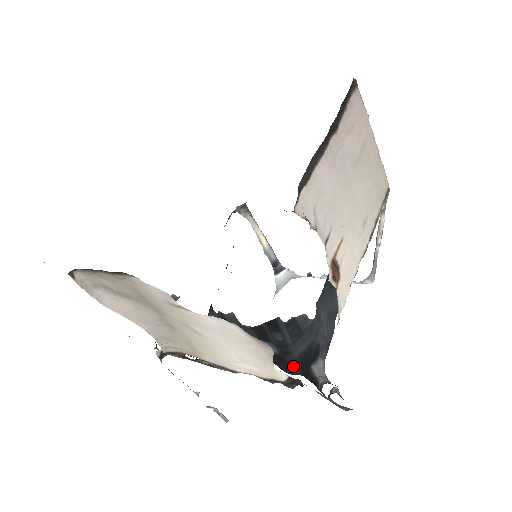
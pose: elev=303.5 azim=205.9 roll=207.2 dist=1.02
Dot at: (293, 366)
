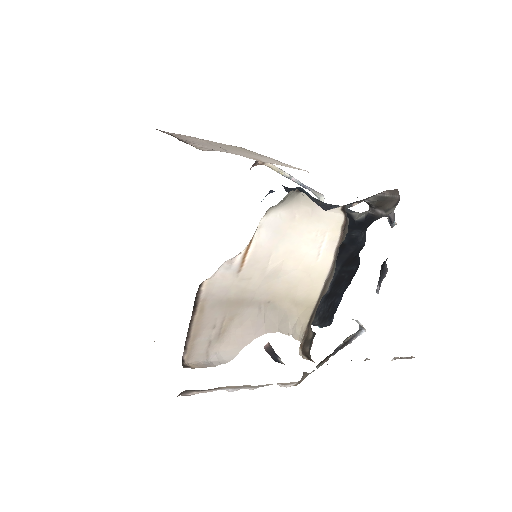
Dot at: (351, 236)
